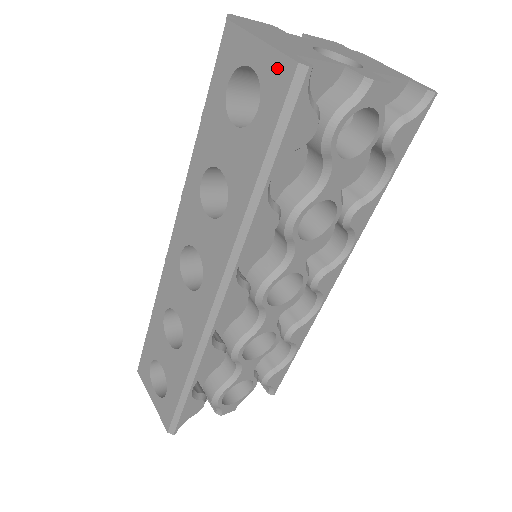
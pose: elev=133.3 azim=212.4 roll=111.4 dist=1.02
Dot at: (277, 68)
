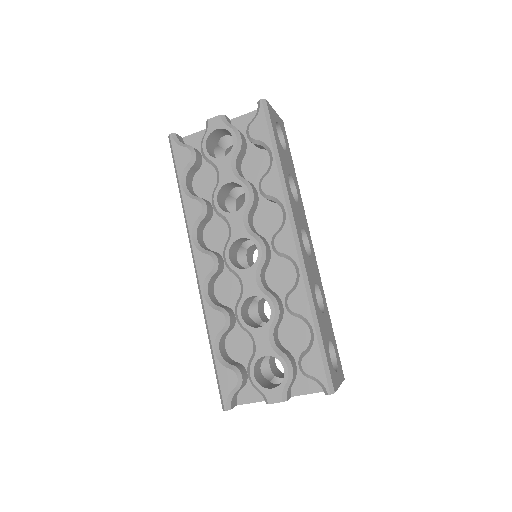
Dot at: occluded
